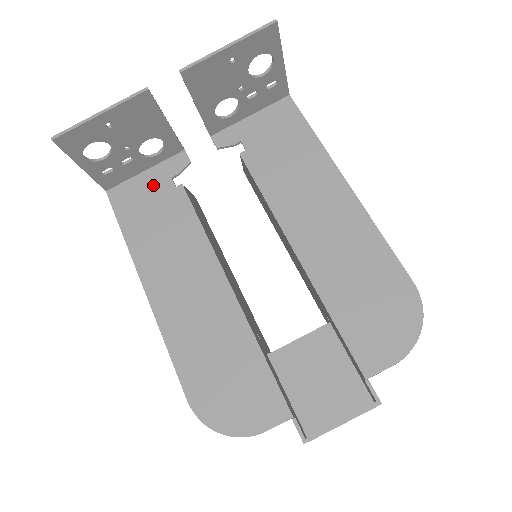
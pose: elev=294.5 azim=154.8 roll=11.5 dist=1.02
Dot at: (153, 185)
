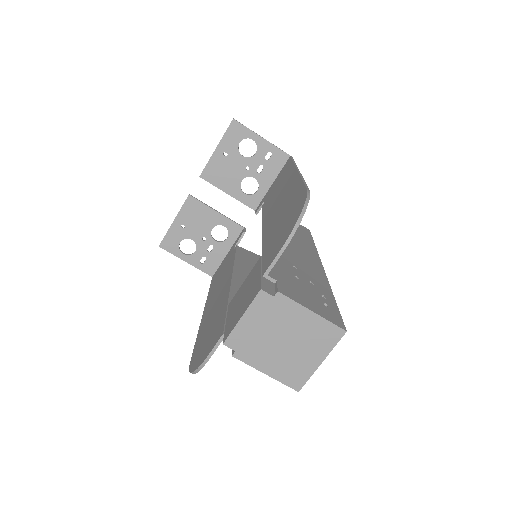
Dot at: (227, 257)
